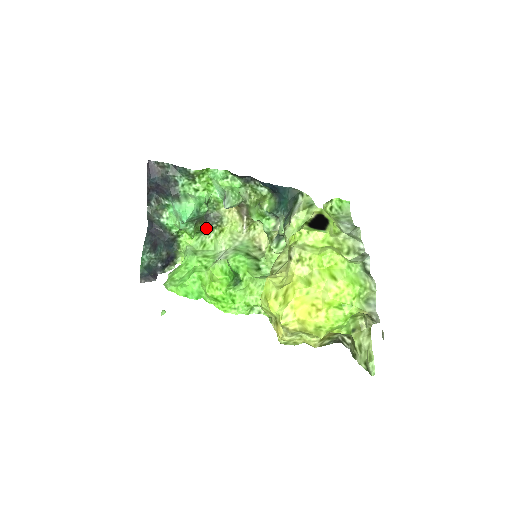
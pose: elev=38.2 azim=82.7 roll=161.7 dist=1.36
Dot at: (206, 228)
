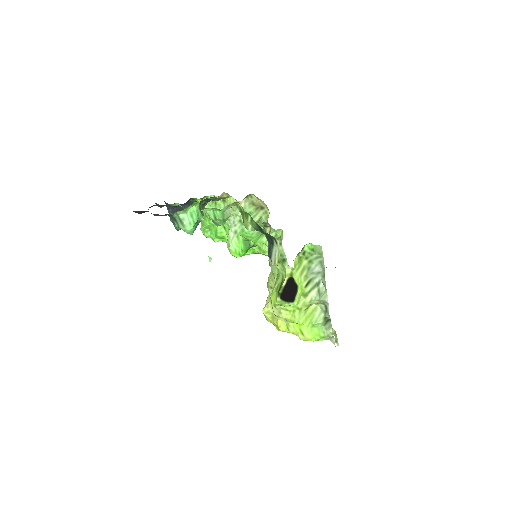
Dot at: occluded
